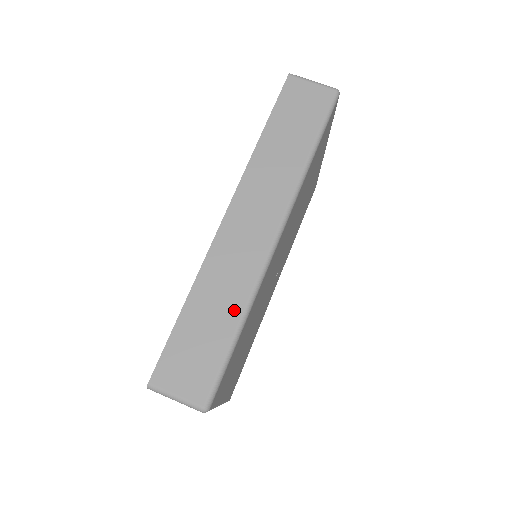
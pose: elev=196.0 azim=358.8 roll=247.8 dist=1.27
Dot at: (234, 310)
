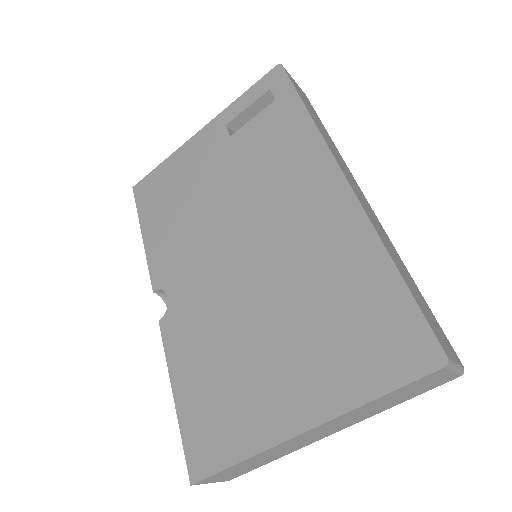
Dot at: (406, 269)
